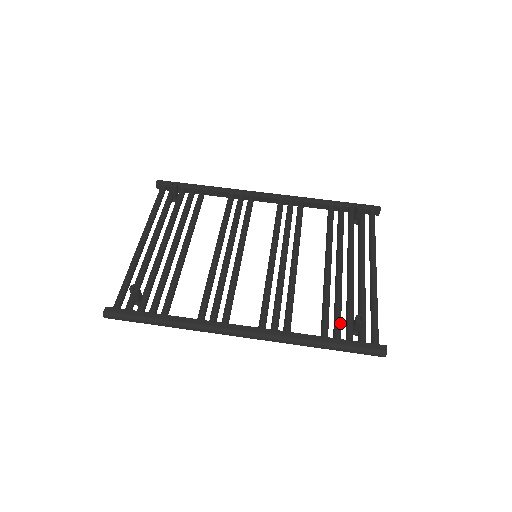
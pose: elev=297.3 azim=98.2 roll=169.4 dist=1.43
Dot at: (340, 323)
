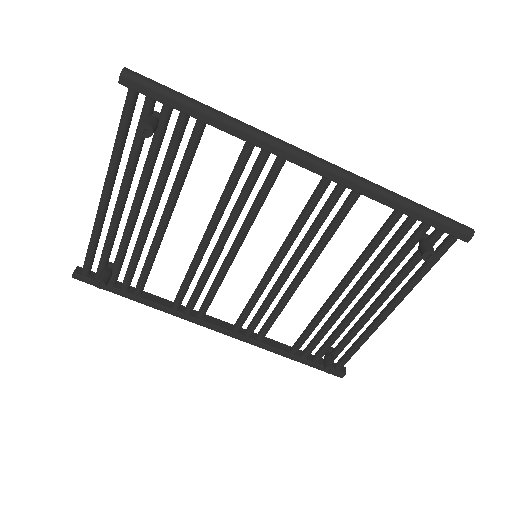
Dot at: (315, 347)
